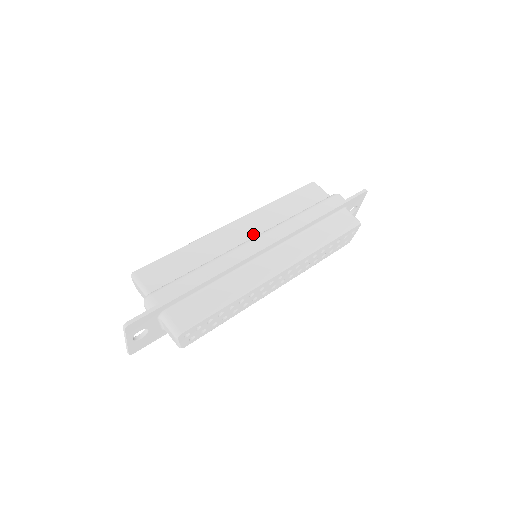
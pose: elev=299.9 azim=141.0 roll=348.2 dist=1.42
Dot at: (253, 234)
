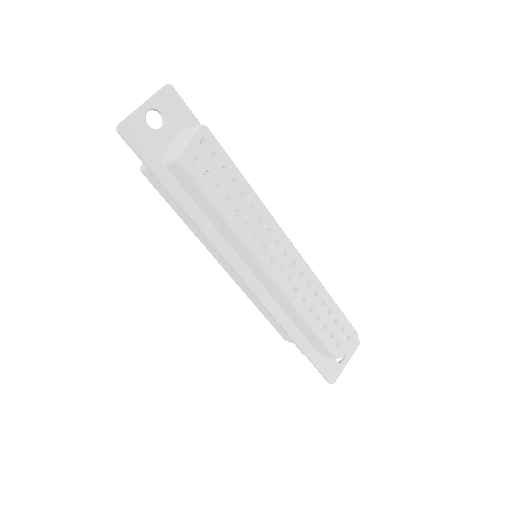
Dot at: occluded
